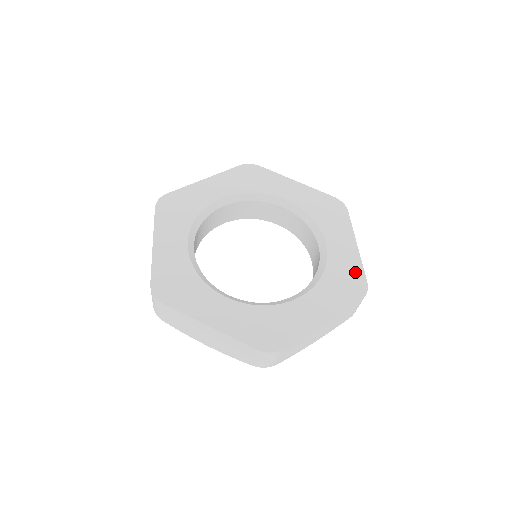
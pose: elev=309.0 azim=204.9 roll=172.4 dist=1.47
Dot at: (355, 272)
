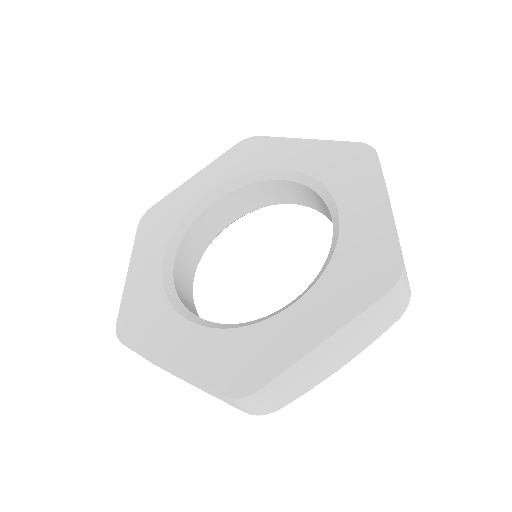
Dot at: (338, 150)
